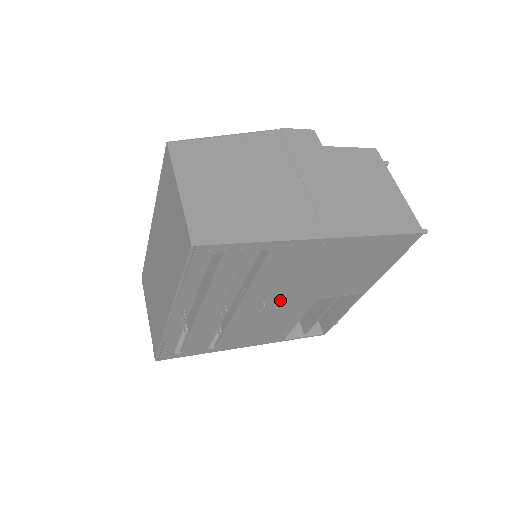
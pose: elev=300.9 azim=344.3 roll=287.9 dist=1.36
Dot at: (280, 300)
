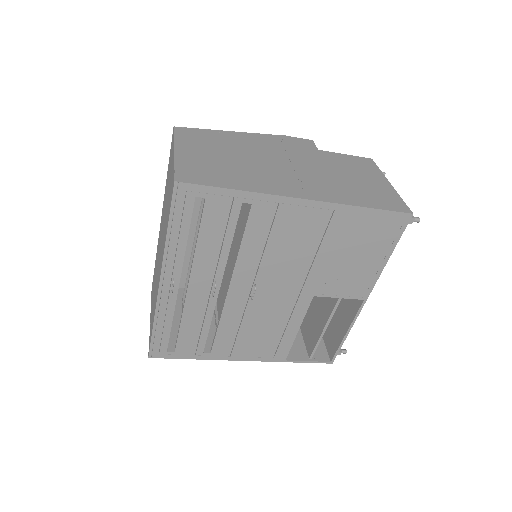
Dot at: (273, 288)
